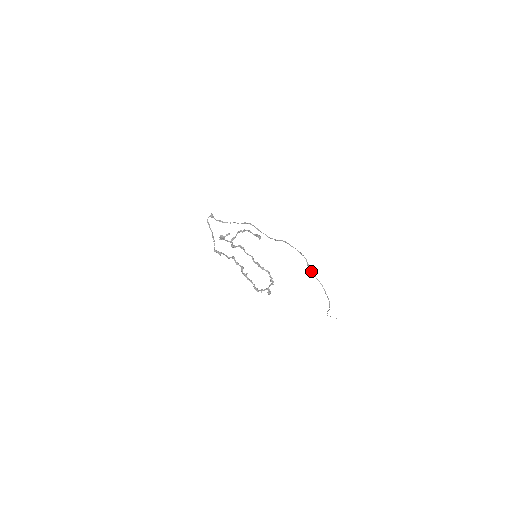
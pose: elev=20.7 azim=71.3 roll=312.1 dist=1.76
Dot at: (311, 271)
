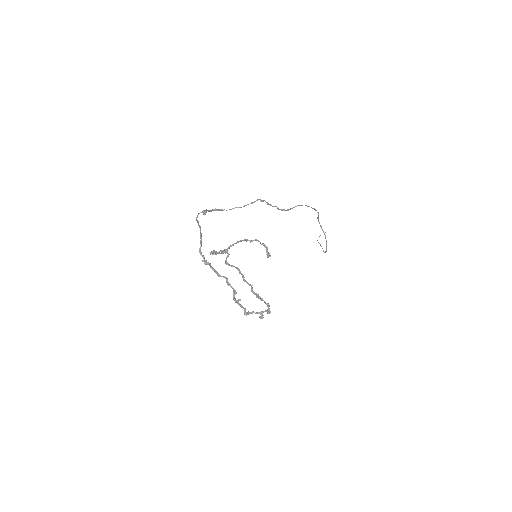
Dot at: (319, 223)
